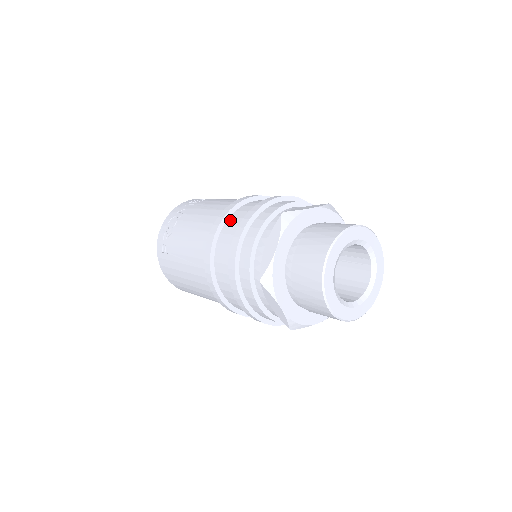
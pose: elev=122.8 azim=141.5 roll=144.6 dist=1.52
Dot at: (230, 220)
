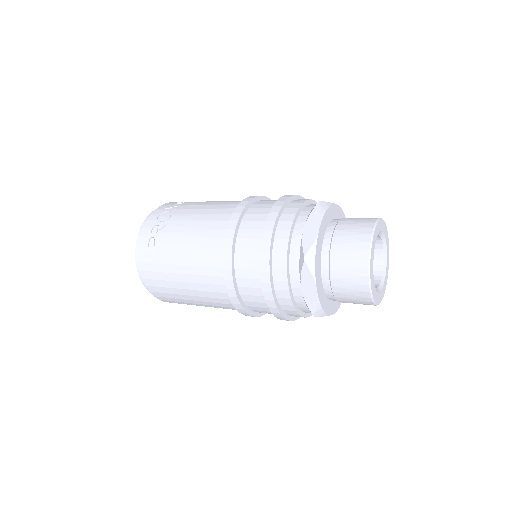
Dot at: (251, 210)
